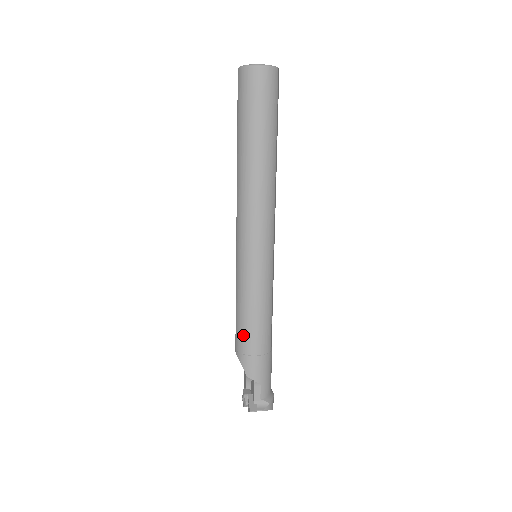
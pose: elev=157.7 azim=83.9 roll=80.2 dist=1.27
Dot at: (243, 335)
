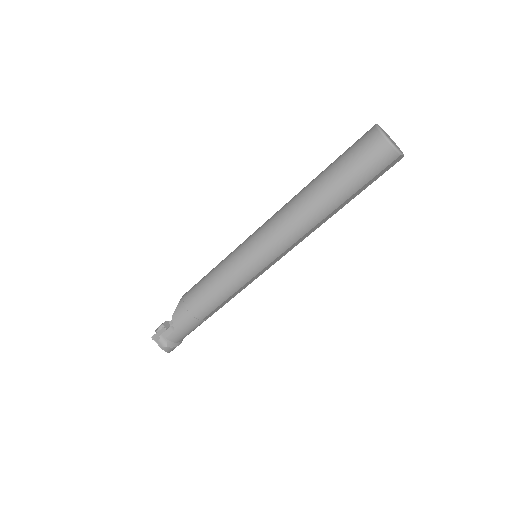
Dot at: (195, 291)
